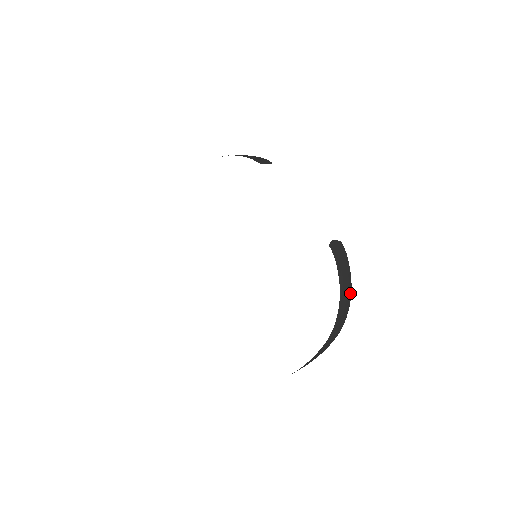
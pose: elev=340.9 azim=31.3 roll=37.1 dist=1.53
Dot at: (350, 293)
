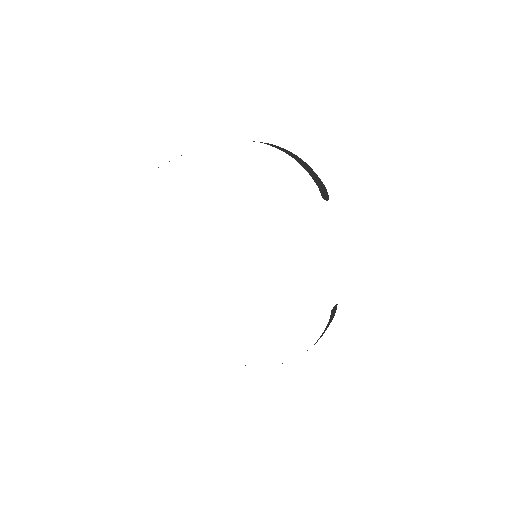
Dot at: occluded
